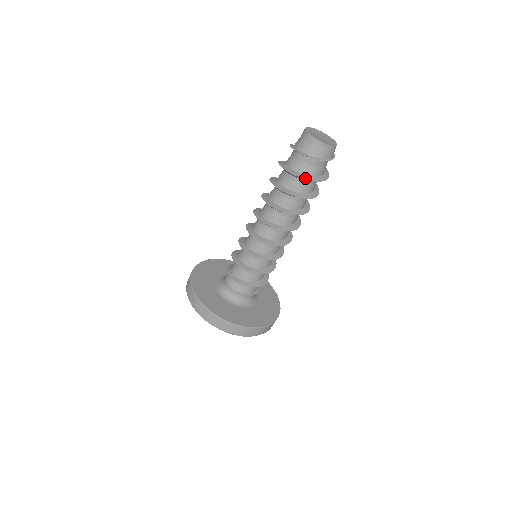
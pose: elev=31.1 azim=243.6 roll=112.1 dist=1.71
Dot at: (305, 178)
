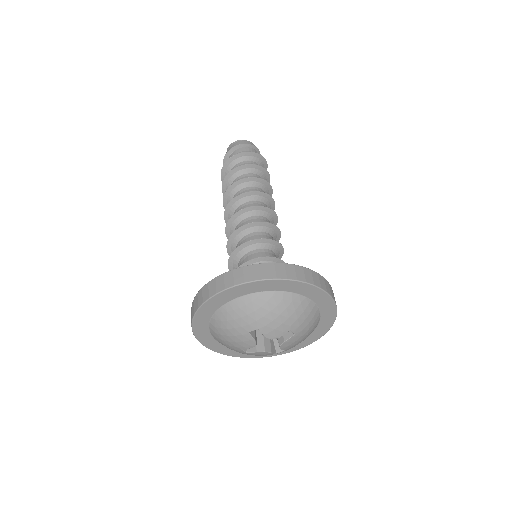
Dot at: (228, 161)
